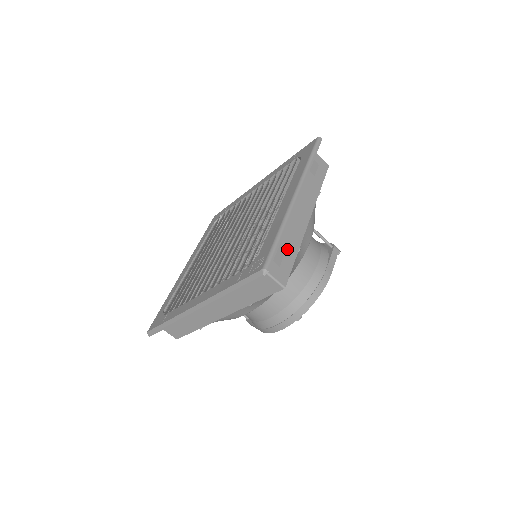
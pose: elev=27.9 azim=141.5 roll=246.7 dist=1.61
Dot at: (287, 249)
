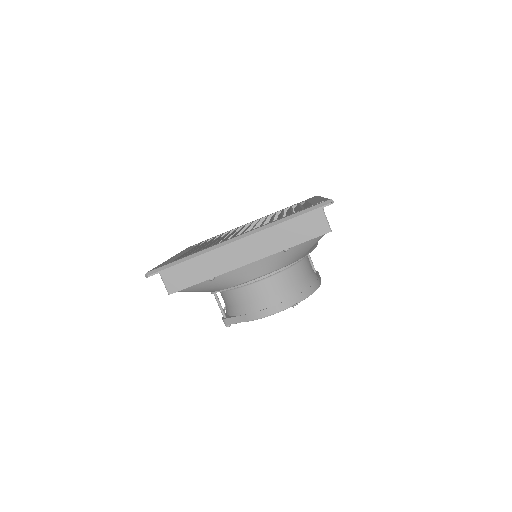
Dot at: occluded
